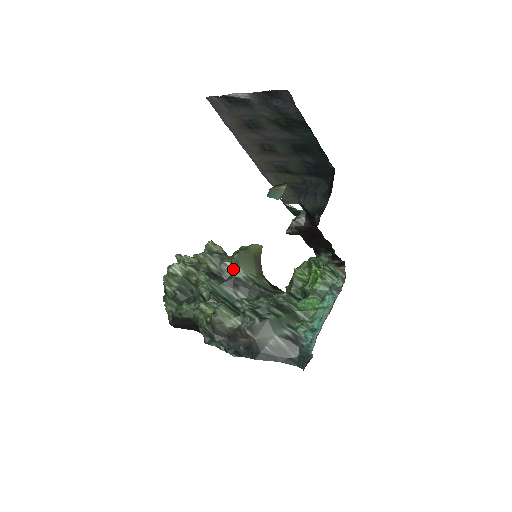
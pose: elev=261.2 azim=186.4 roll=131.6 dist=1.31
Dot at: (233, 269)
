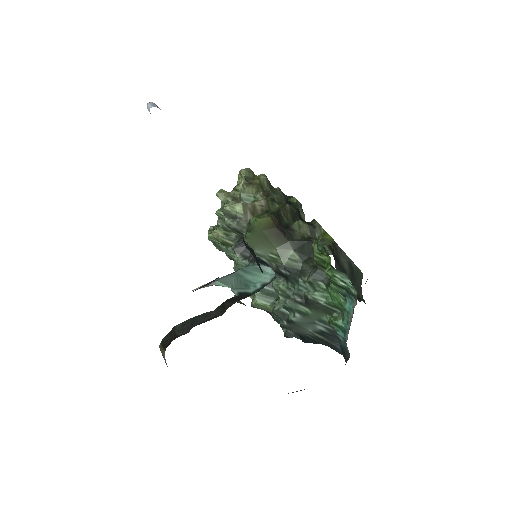
Dot at: occluded
